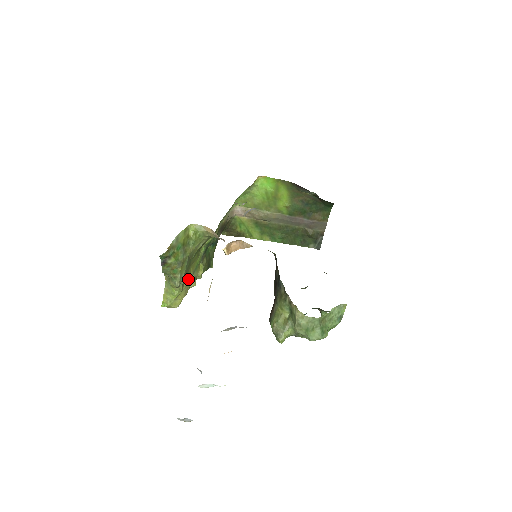
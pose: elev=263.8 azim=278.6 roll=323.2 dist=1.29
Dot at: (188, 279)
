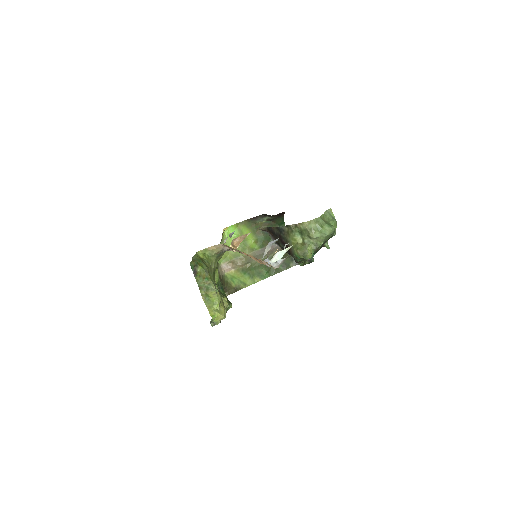
Dot at: occluded
